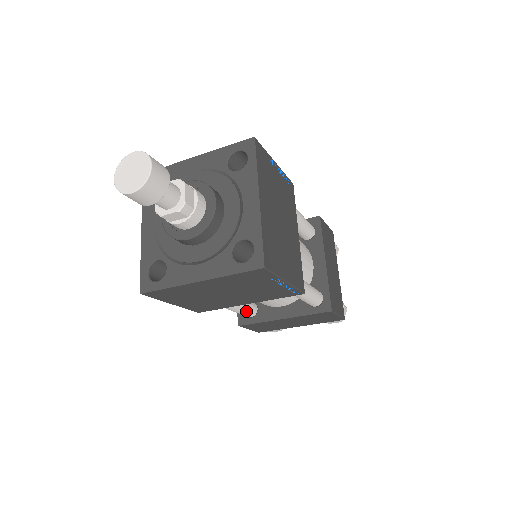
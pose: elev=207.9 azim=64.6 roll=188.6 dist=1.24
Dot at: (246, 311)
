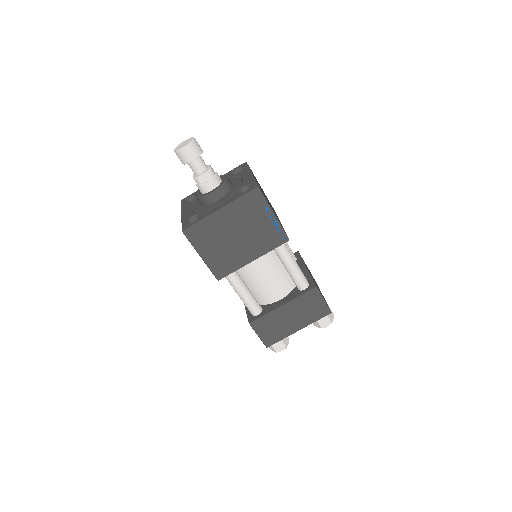
Dot at: (254, 302)
